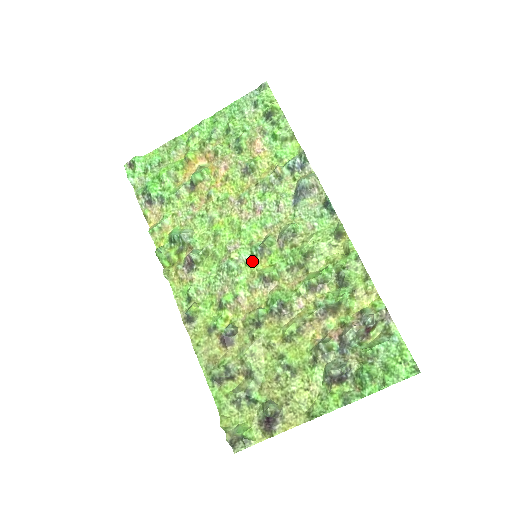
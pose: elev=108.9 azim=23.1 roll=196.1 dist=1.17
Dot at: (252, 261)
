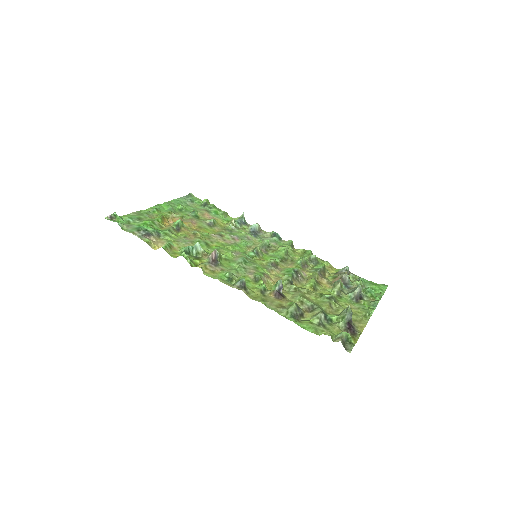
Dot at: (255, 259)
